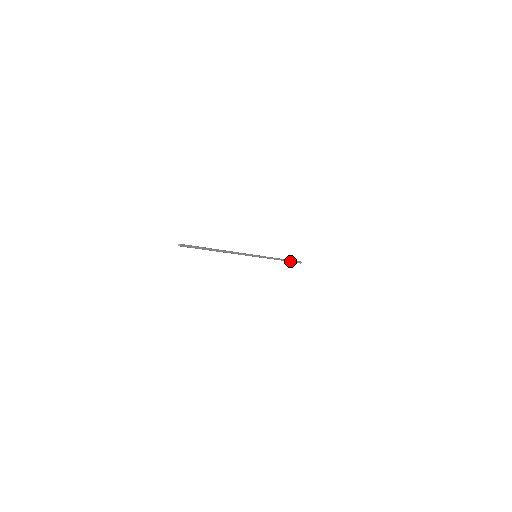
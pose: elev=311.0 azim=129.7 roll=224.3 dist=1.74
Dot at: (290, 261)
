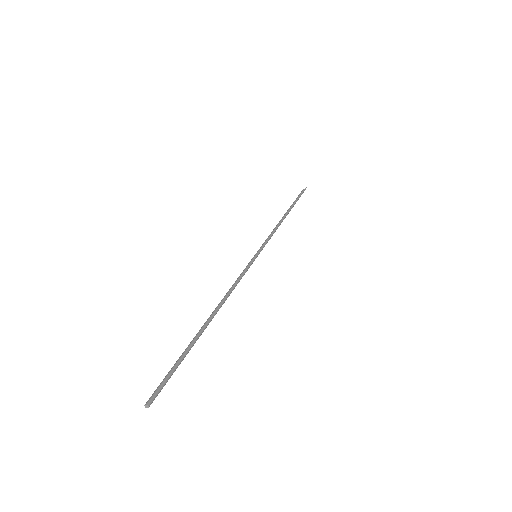
Dot at: (294, 204)
